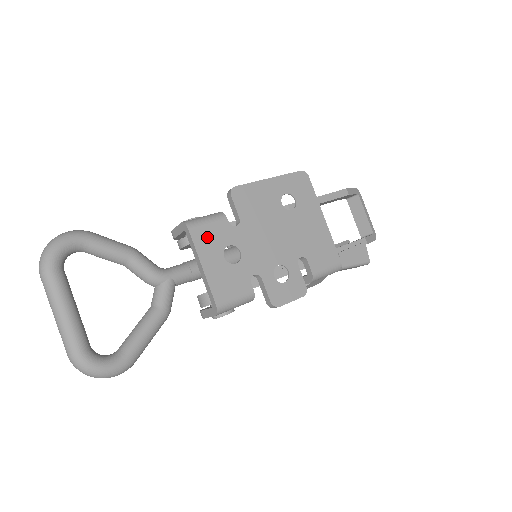
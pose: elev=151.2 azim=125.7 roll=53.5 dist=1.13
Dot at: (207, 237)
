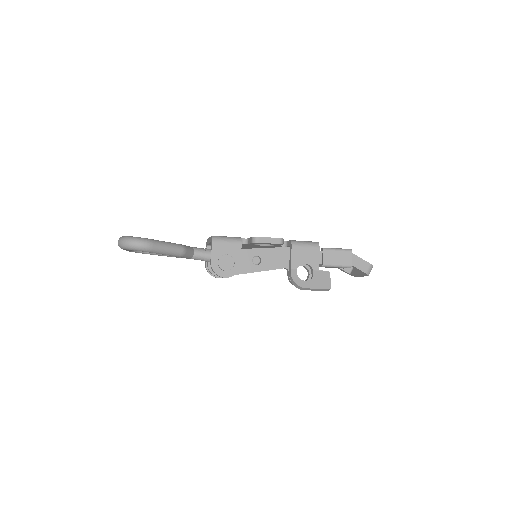
Dot at: occluded
